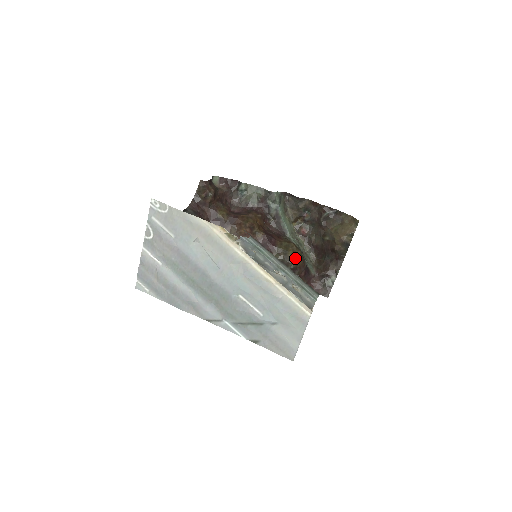
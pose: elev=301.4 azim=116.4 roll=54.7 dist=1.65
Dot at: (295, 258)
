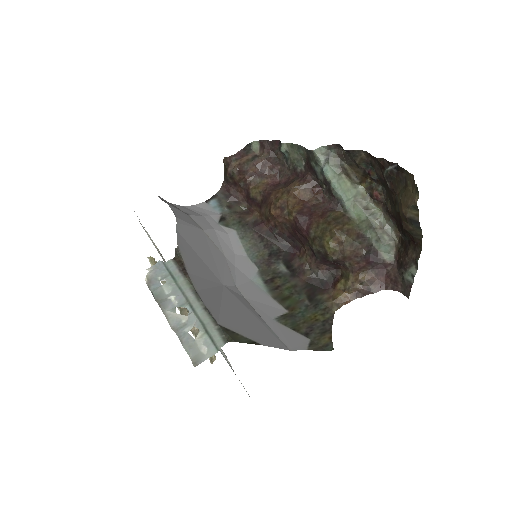
Dot at: (335, 246)
